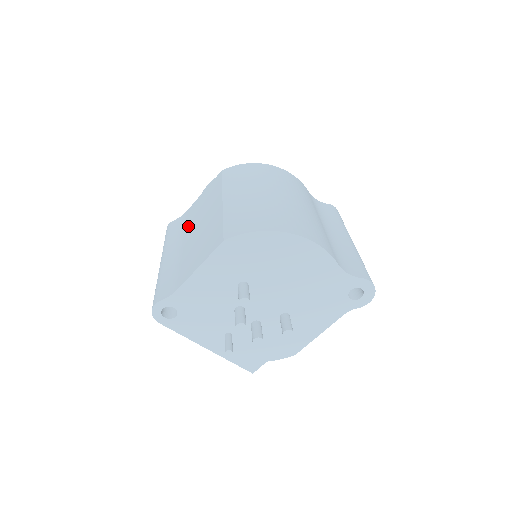
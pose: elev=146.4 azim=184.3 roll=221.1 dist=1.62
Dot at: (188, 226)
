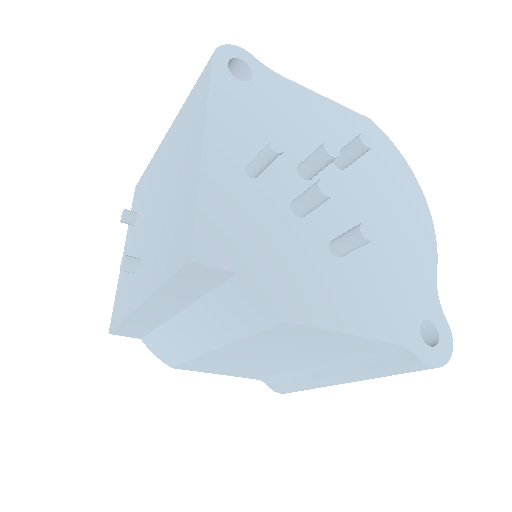
Dot at: occluded
